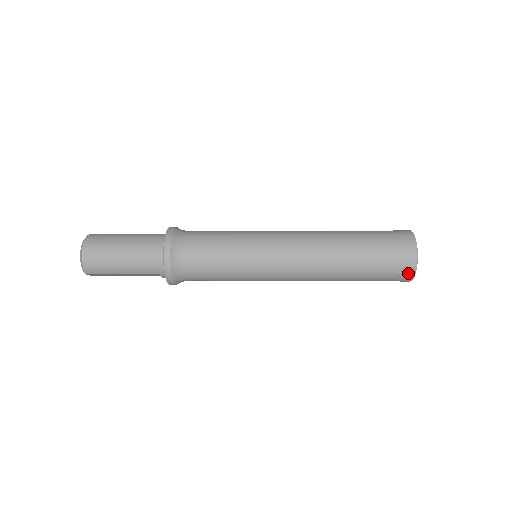
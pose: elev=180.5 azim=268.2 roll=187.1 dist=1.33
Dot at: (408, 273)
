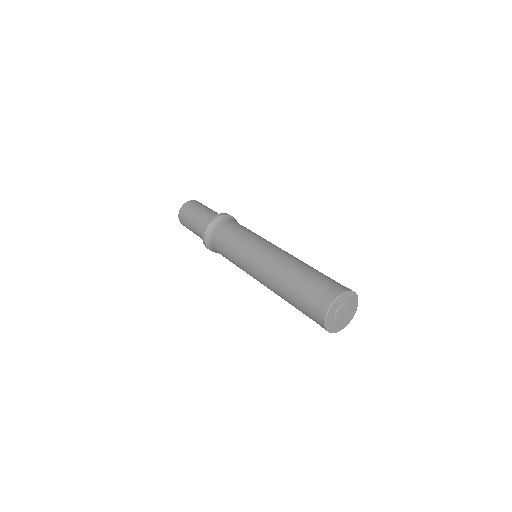
Dot at: occluded
